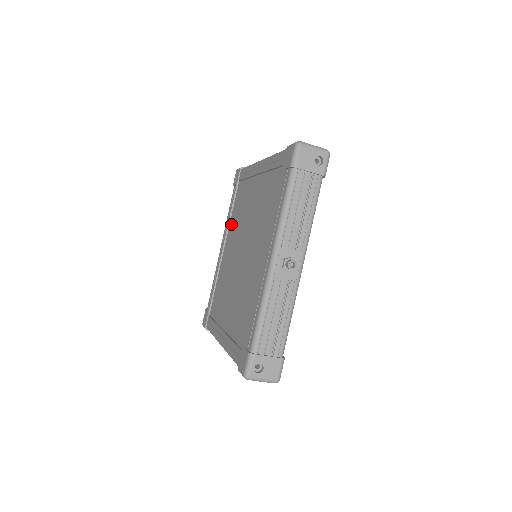
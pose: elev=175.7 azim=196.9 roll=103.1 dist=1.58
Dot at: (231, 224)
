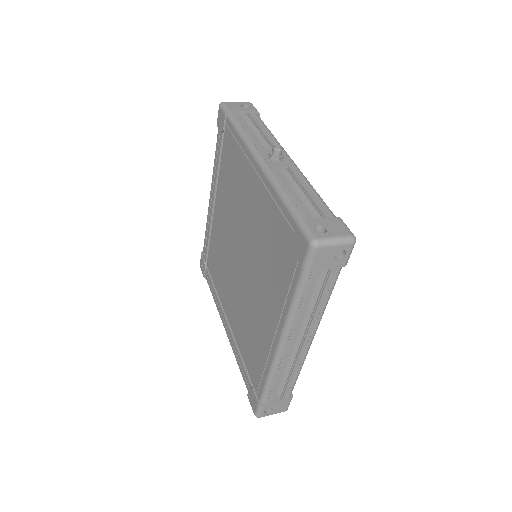
Dot at: (220, 292)
